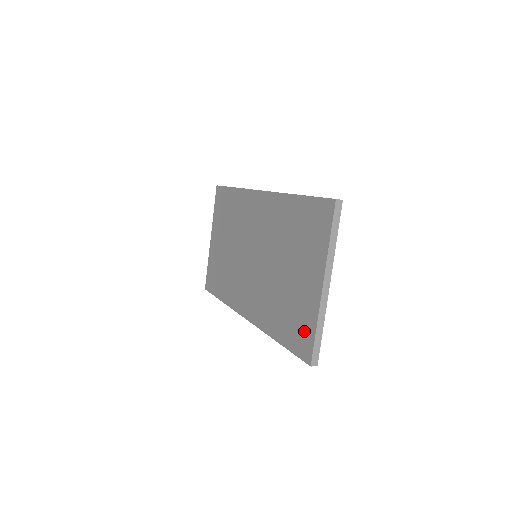
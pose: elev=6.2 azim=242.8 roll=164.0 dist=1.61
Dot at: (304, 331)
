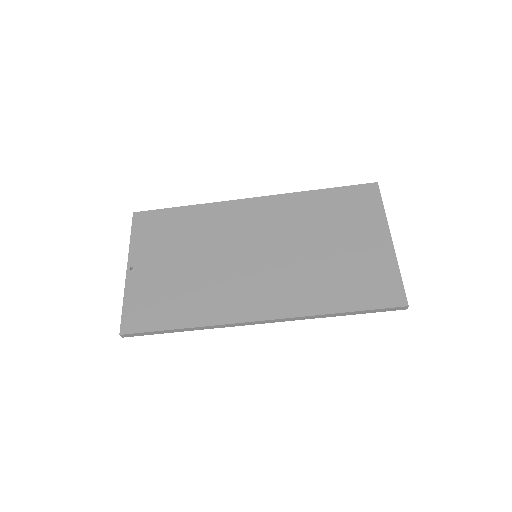
Dot at: (384, 282)
